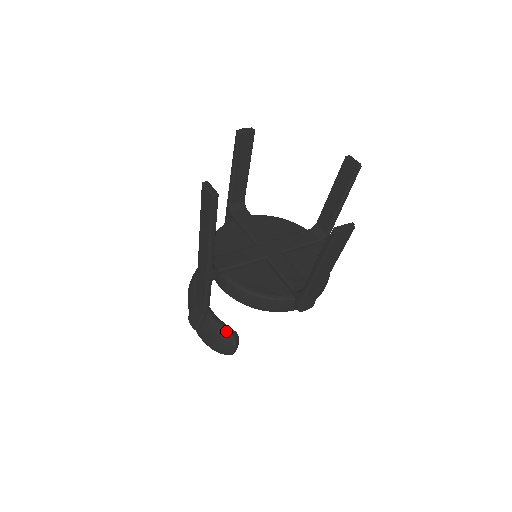
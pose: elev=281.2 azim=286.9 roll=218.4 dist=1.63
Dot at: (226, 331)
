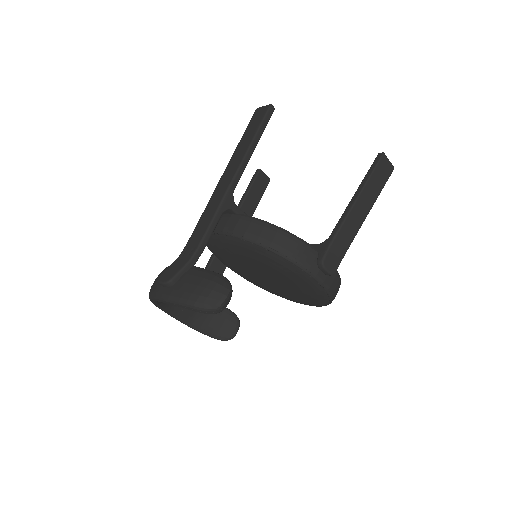
Dot at: (220, 274)
